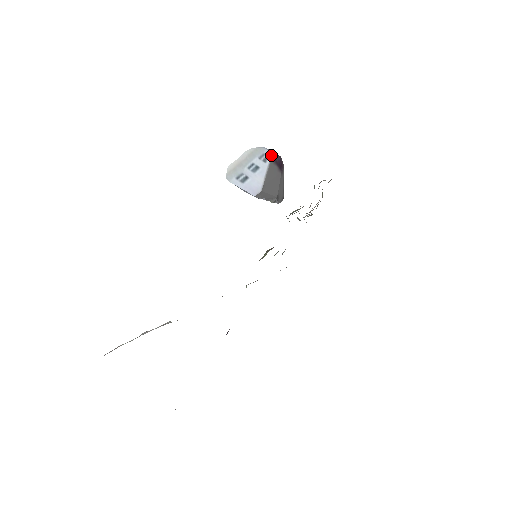
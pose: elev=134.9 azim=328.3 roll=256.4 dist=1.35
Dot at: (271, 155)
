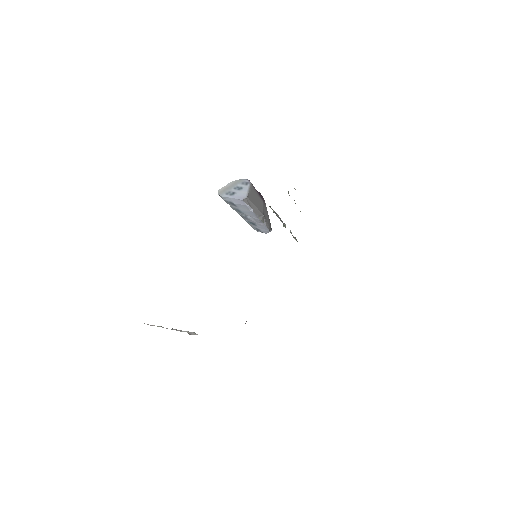
Dot at: (250, 182)
